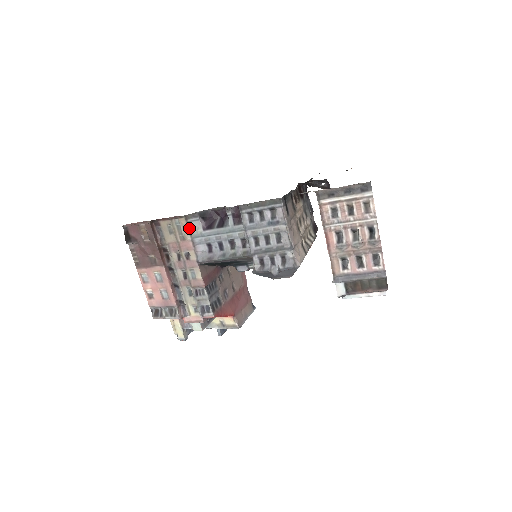
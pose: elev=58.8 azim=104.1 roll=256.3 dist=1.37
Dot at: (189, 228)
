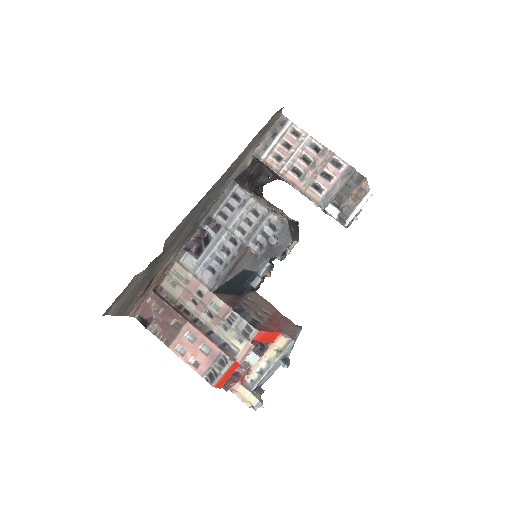
Dot at: (185, 267)
